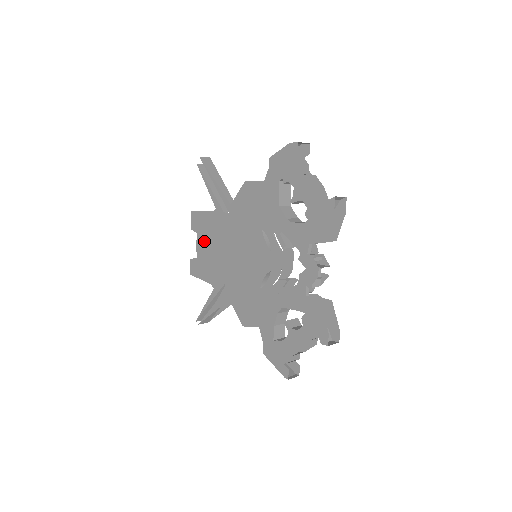
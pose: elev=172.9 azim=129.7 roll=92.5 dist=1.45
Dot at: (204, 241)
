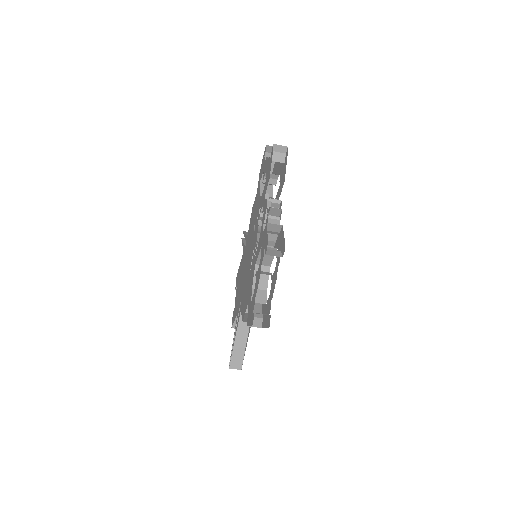
Dot at: occluded
